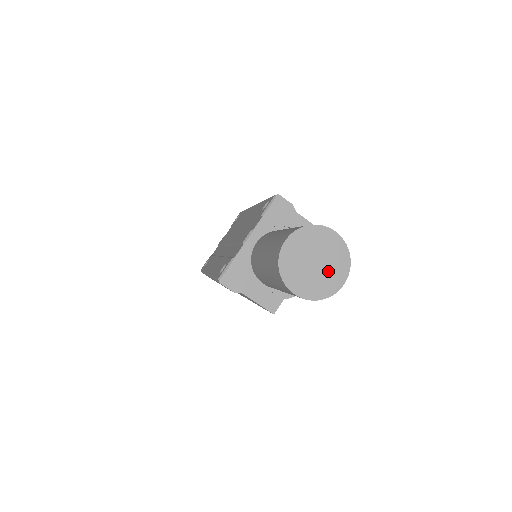
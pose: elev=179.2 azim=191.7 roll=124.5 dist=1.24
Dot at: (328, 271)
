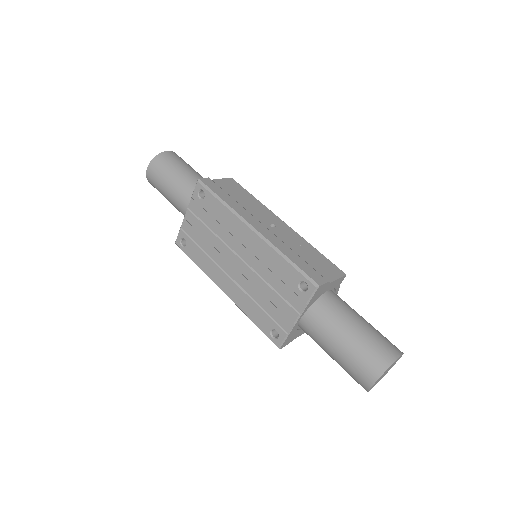
Dot at: (390, 368)
